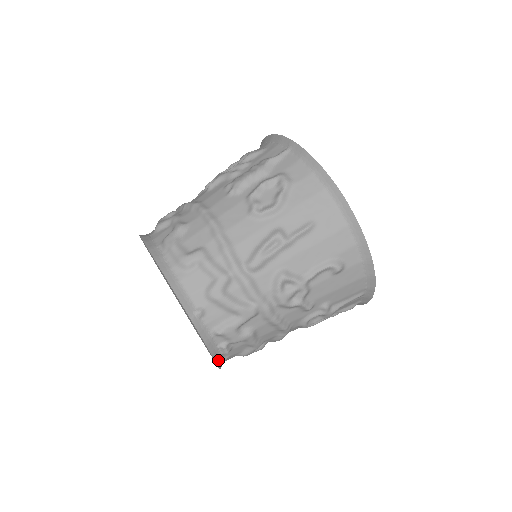
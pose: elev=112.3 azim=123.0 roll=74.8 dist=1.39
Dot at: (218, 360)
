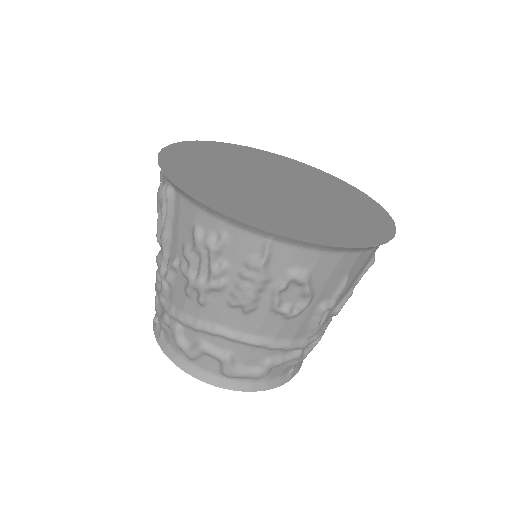
Dot at: occluded
